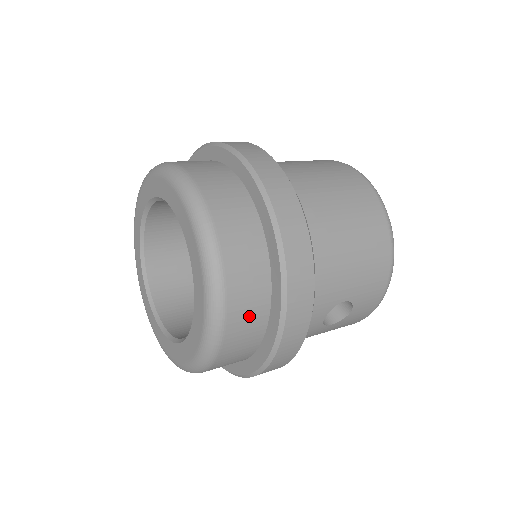
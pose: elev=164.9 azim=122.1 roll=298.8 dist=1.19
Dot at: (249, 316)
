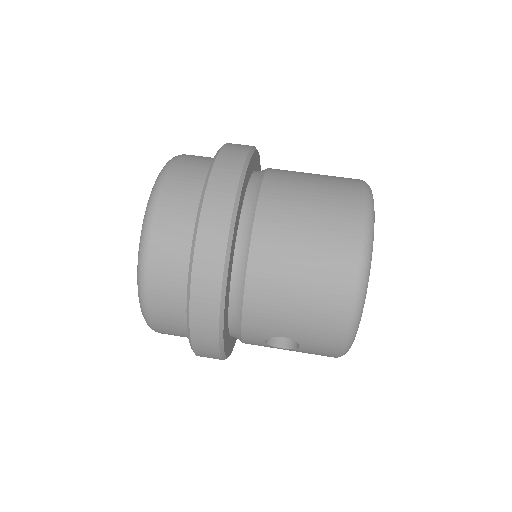
Dot at: (170, 314)
